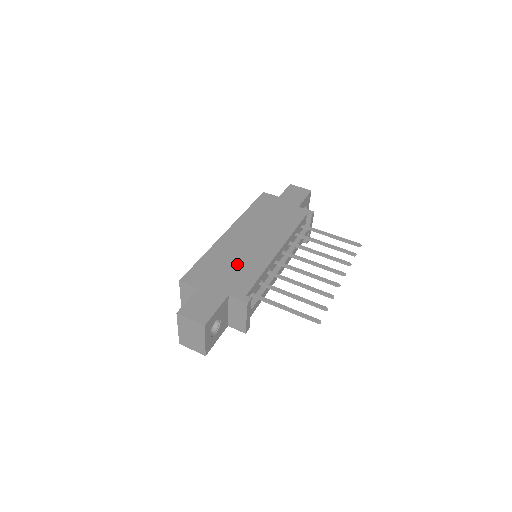
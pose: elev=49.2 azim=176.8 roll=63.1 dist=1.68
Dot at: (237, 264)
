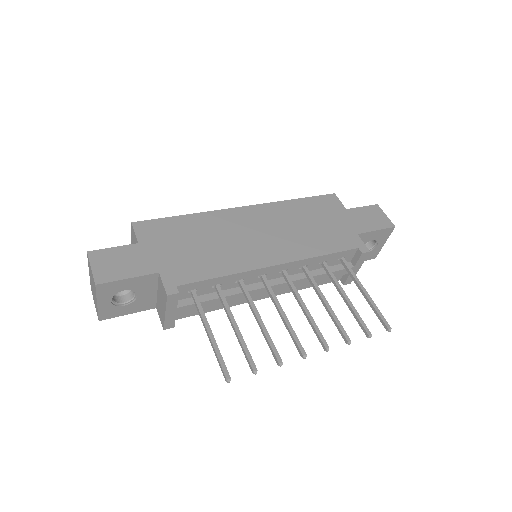
Dot at: (210, 247)
